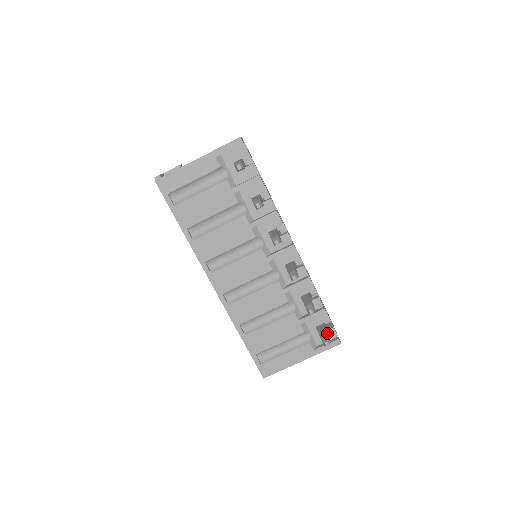
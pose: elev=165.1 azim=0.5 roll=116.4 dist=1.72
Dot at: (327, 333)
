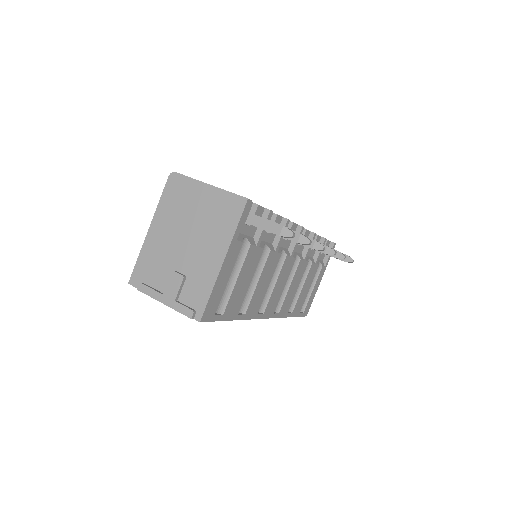
Dot at: occluded
